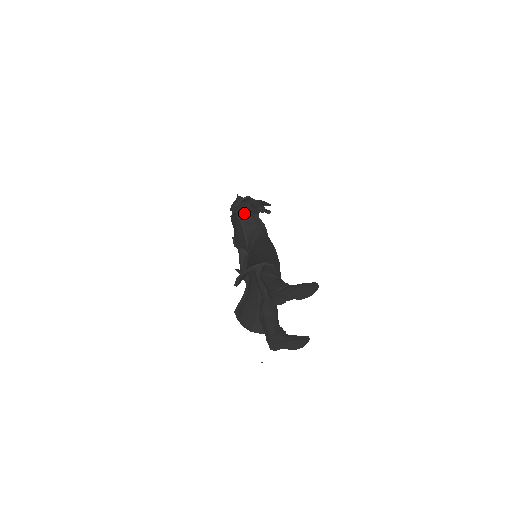
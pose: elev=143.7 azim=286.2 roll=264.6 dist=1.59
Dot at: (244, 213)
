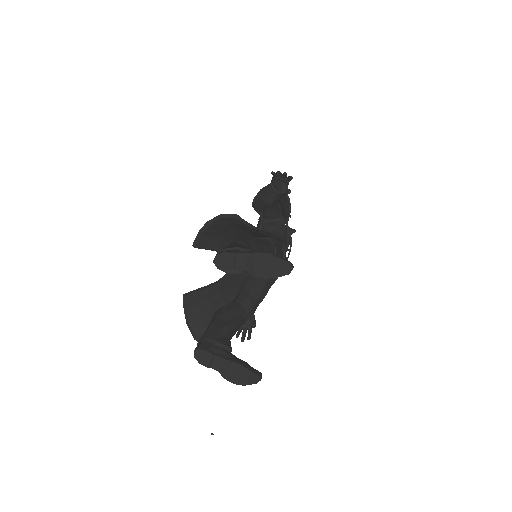
Dot at: (264, 195)
